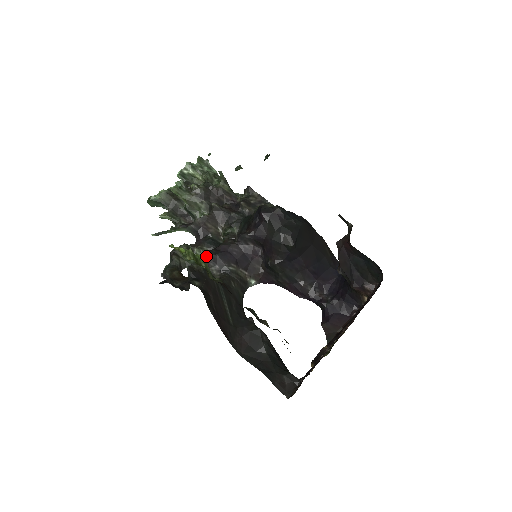
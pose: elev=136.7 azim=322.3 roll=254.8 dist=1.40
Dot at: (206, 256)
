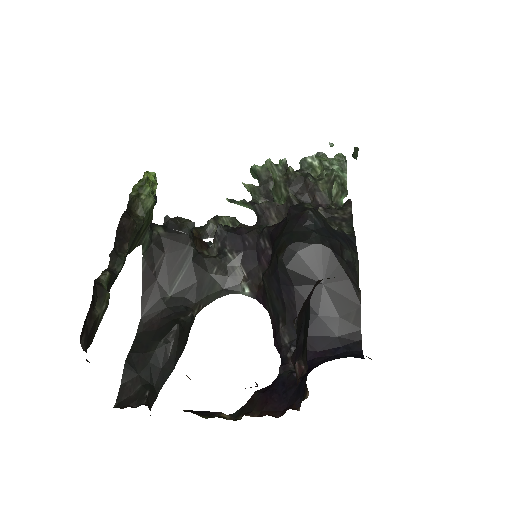
Dot at: (218, 227)
